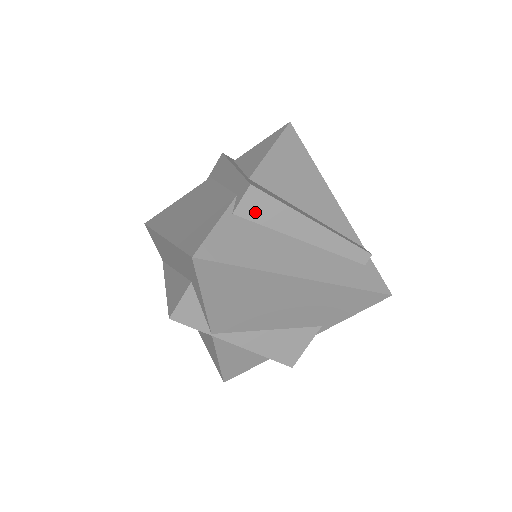
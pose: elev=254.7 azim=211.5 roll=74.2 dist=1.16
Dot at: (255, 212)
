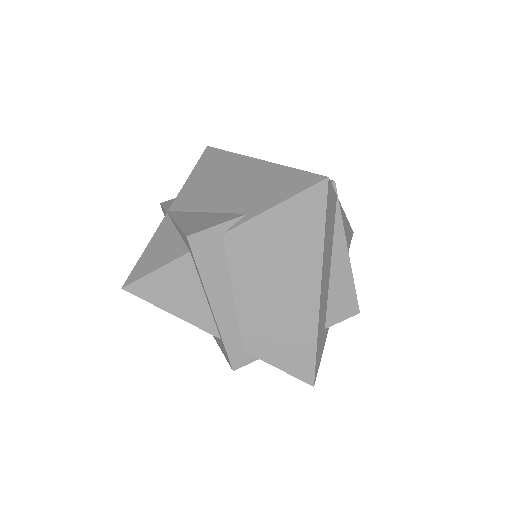
Dot at: occluded
